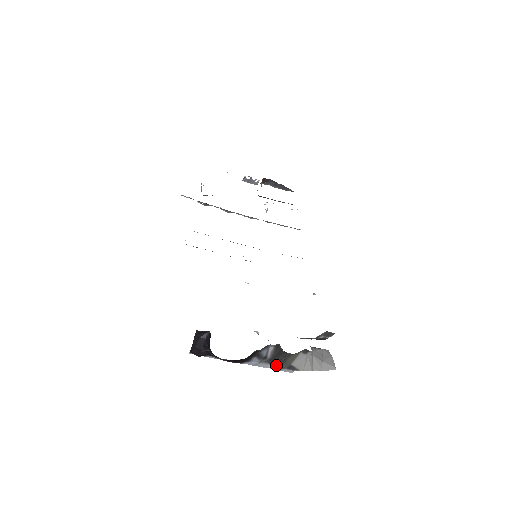
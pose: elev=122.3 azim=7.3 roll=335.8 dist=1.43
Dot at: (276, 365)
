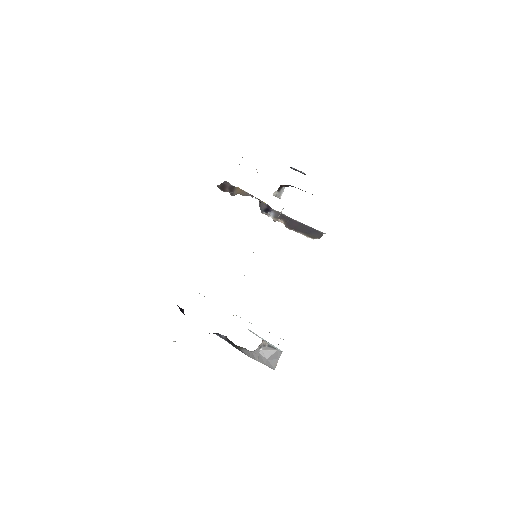
Dot at: (232, 345)
